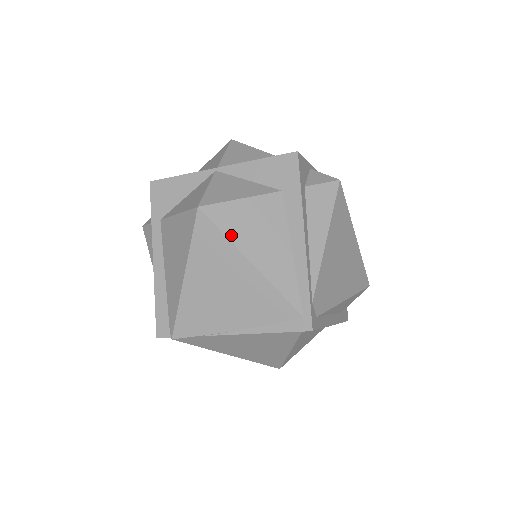
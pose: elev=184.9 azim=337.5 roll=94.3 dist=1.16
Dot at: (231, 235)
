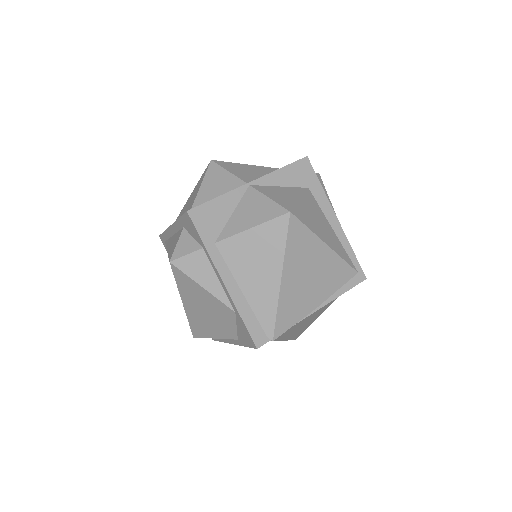
Dot at: (311, 228)
